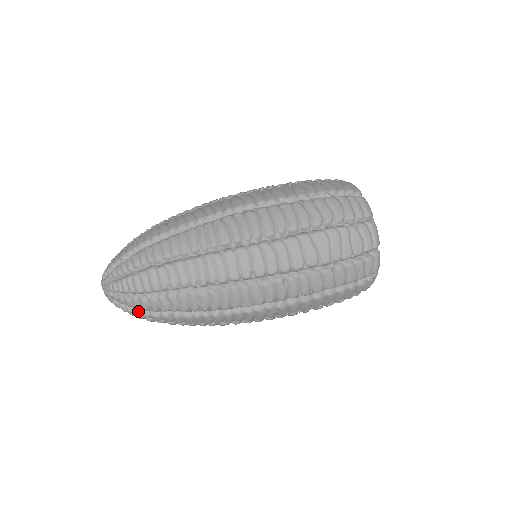
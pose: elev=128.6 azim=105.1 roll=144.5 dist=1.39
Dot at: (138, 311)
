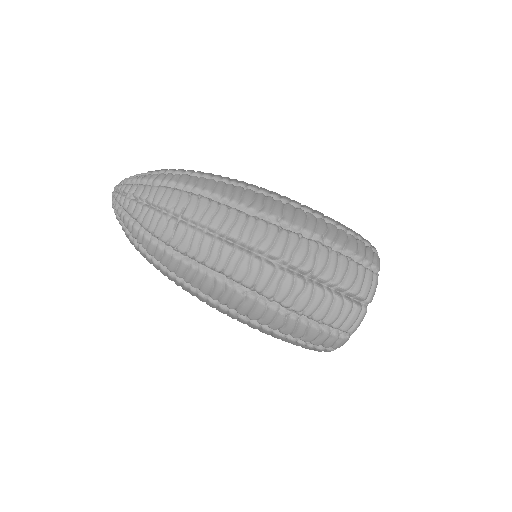
Dot at: occluded
